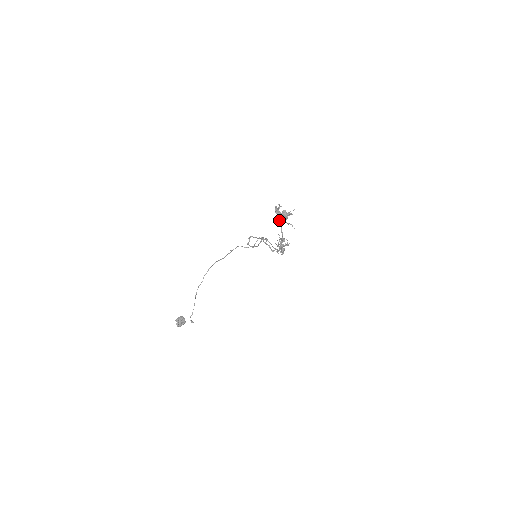
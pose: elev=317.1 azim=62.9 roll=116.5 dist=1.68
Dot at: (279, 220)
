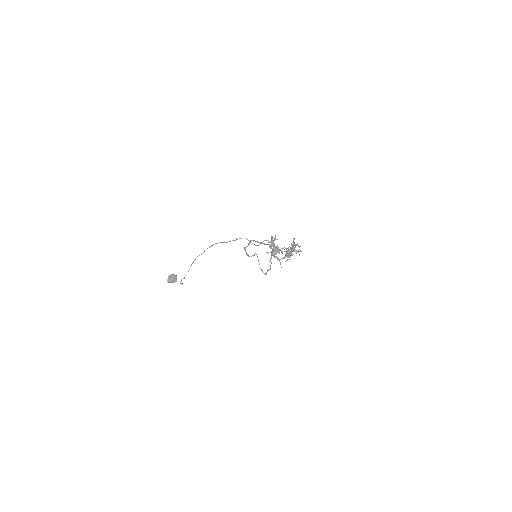
Dot at: occluded
